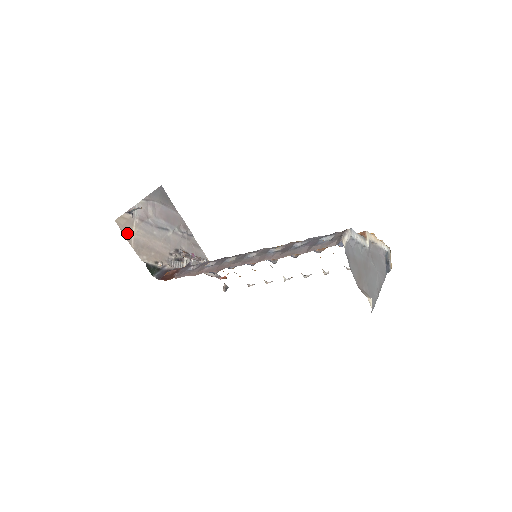
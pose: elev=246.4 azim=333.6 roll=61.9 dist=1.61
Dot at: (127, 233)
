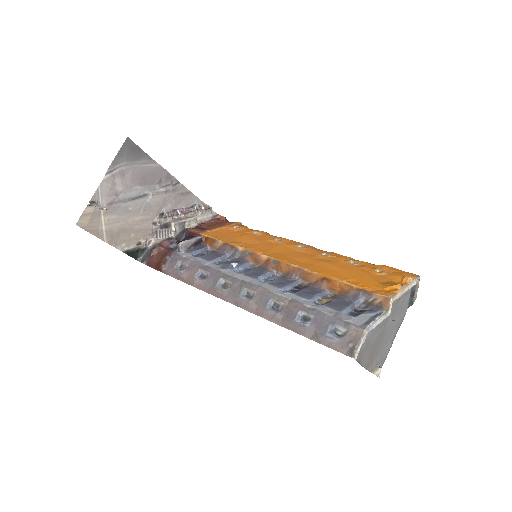
Dot at: (95, 229)
